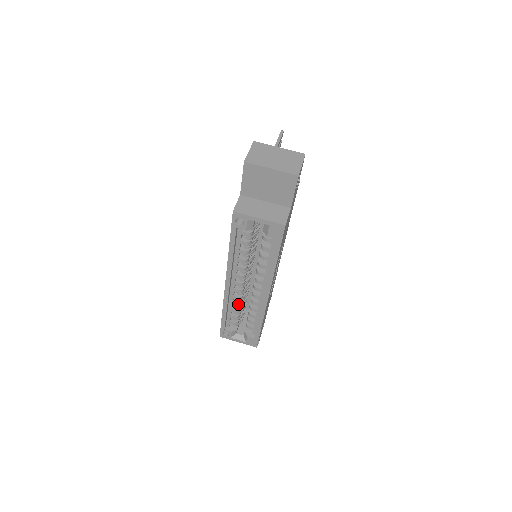
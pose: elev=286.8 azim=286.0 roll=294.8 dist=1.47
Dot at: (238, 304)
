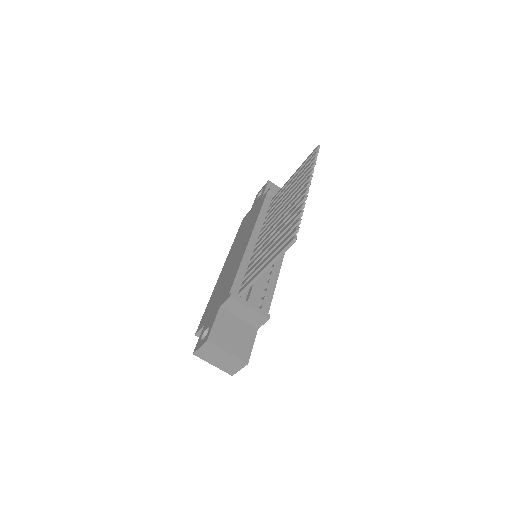
Dot at: occluded
